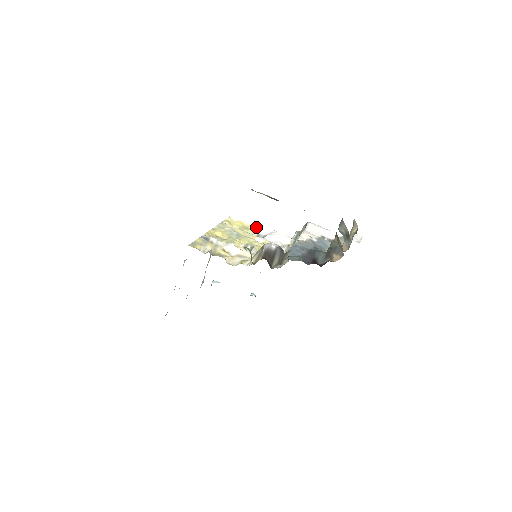
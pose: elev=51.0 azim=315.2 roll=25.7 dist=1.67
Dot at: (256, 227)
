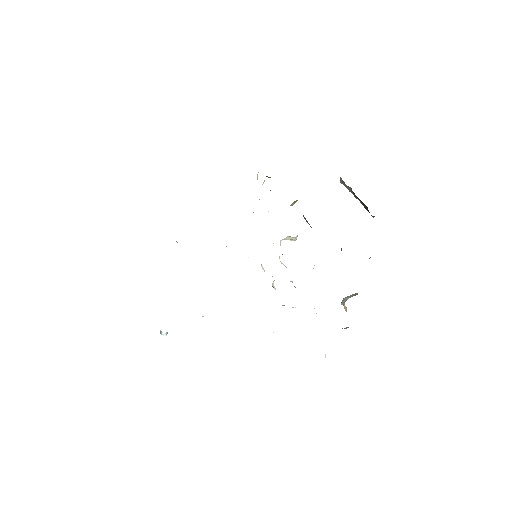
Dot at: occluded
